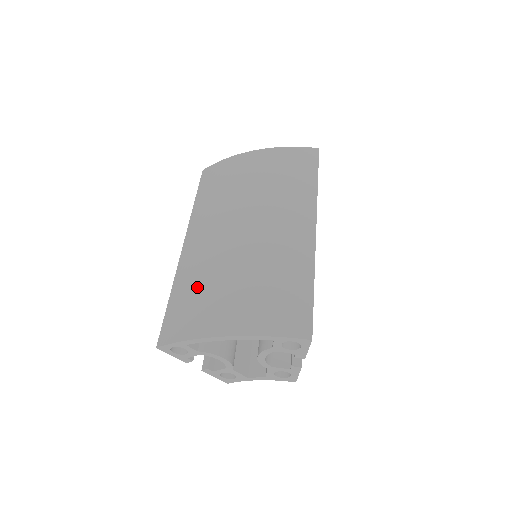
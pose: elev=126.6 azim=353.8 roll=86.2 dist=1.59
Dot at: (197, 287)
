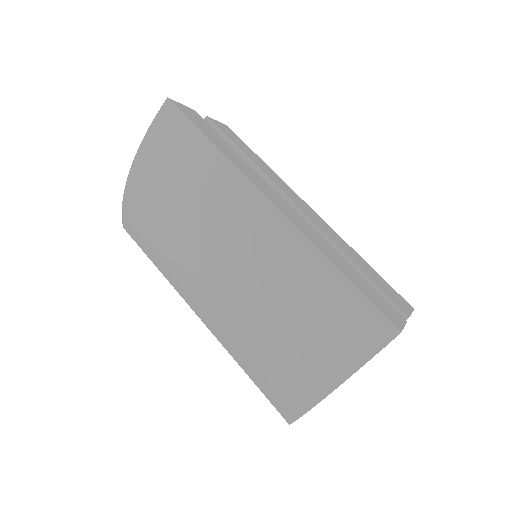
Dot at: (255, 360)
